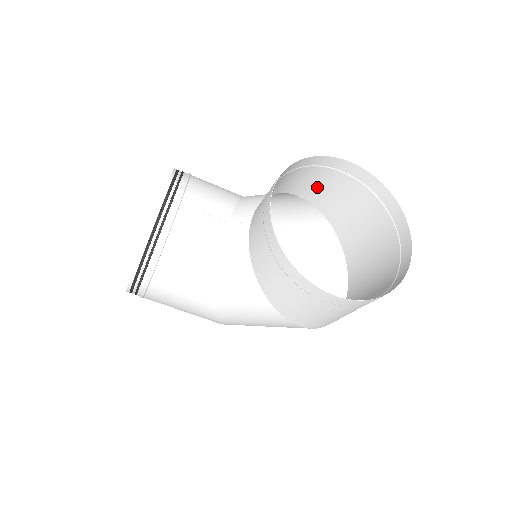
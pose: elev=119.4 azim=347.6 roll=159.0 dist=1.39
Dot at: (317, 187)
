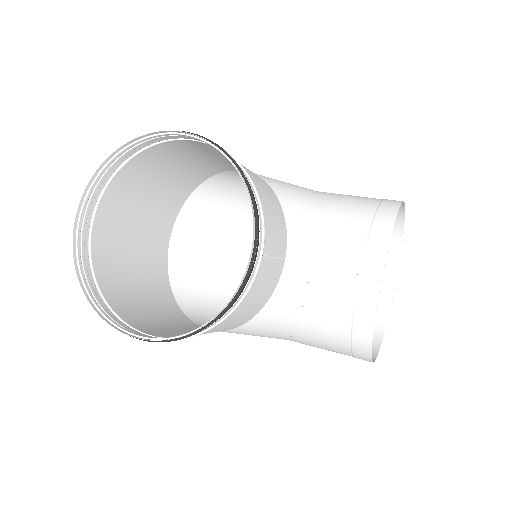
Dot at: occluded
